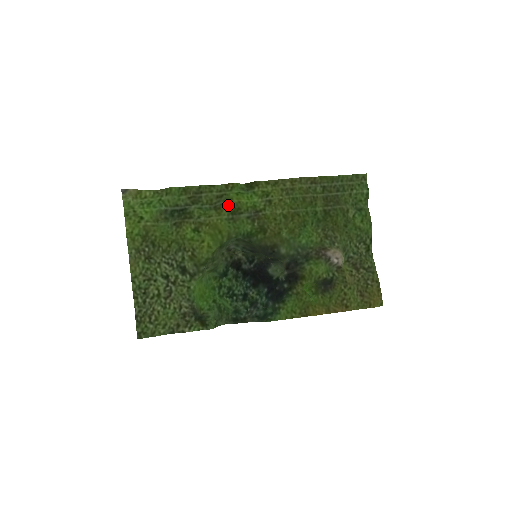
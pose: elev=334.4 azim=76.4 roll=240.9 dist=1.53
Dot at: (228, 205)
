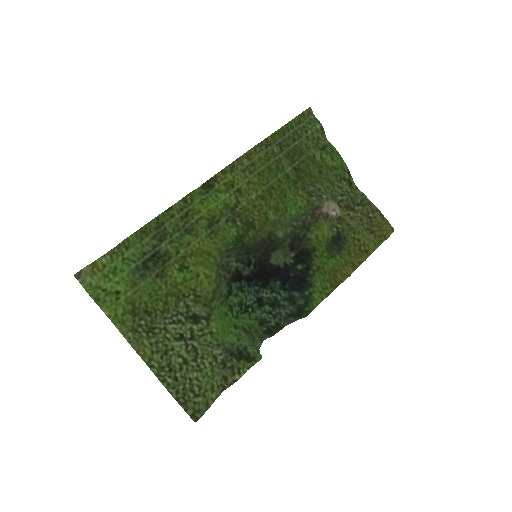
Dot at: (200, 220)
